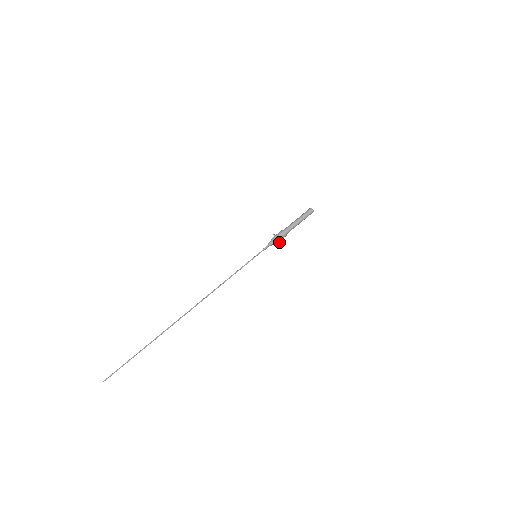
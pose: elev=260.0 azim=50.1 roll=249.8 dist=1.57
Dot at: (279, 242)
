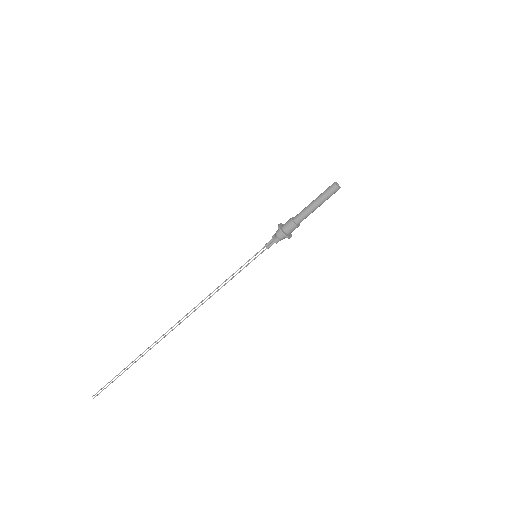
Dot at: (290, 237)
